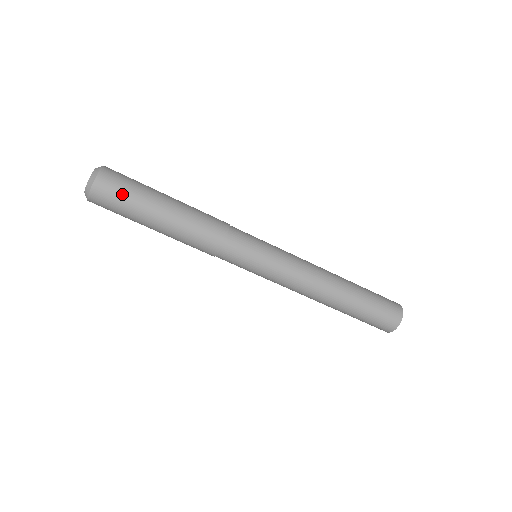
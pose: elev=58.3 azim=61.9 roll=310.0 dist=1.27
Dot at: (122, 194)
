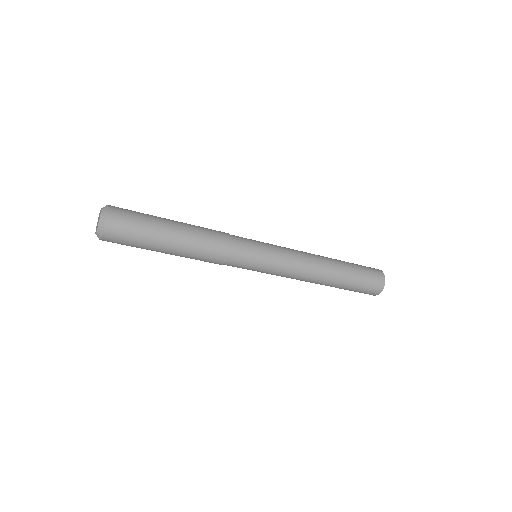
Dot at: (134, 222)
